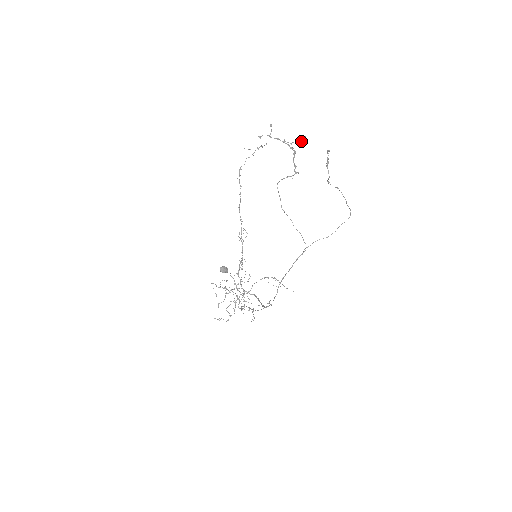
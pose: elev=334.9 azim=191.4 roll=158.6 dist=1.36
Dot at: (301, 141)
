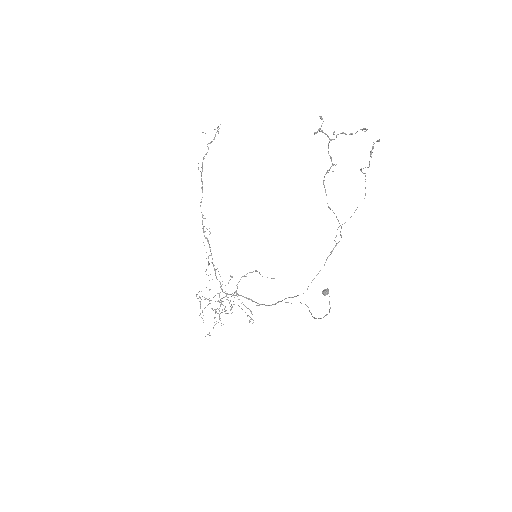
Dot at: occluded
